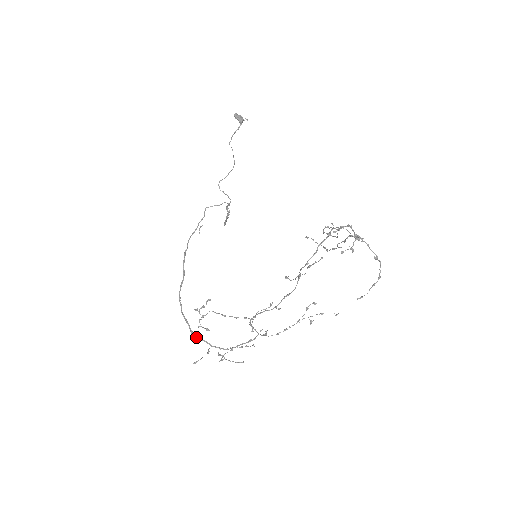
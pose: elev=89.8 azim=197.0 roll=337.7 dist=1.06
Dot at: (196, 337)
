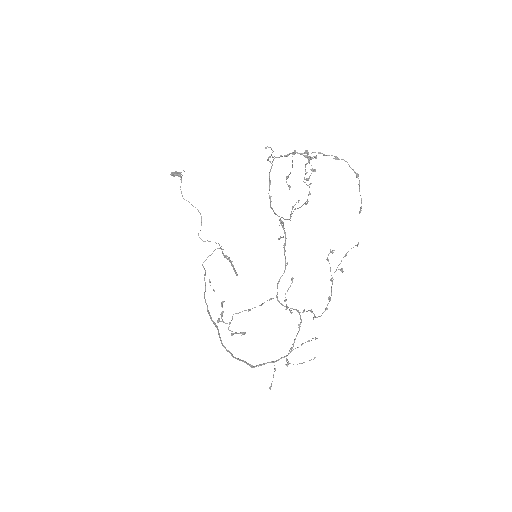
Dot at: occluded
